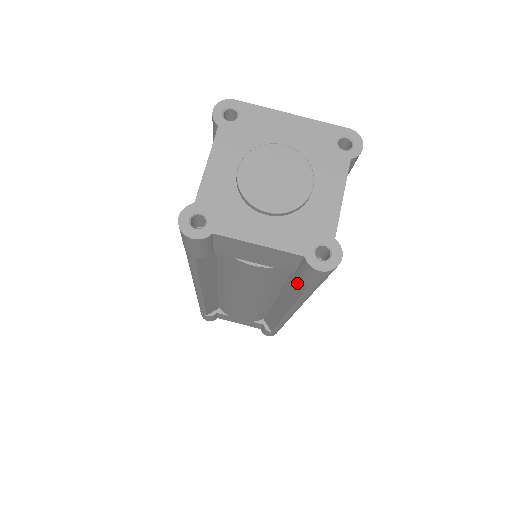
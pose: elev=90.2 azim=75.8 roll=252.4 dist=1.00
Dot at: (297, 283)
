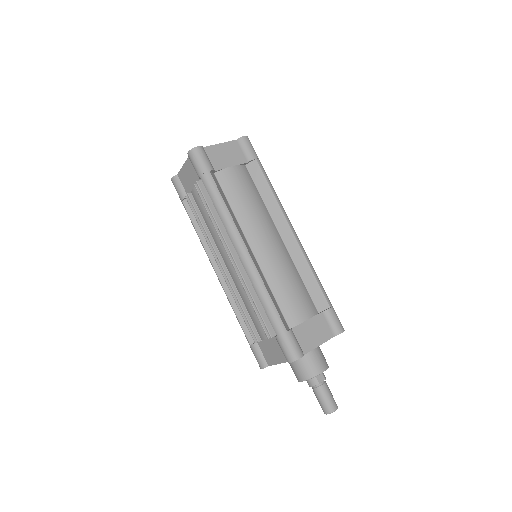
Dot at: (257, 175)
